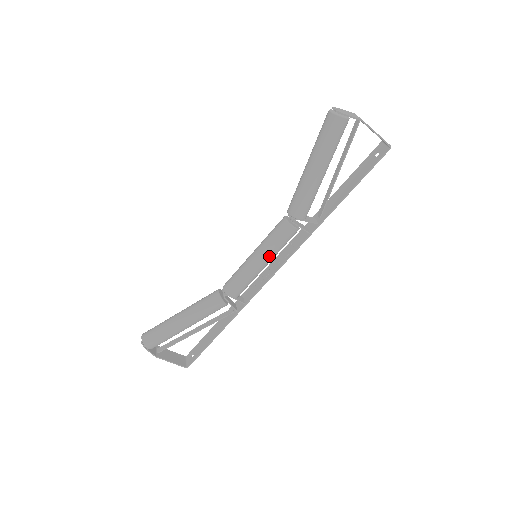
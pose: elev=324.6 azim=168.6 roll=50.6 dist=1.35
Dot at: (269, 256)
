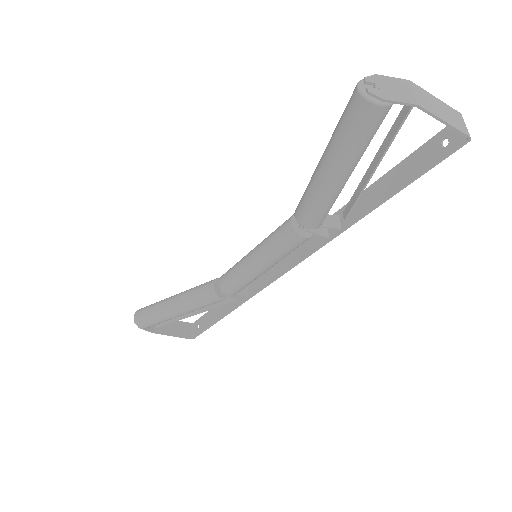
Dot at: (271, 263)
